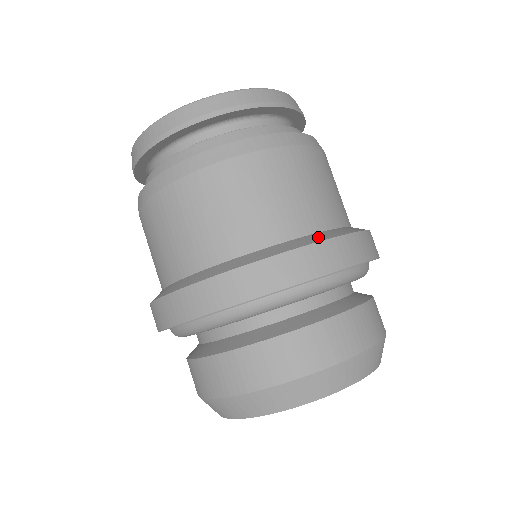
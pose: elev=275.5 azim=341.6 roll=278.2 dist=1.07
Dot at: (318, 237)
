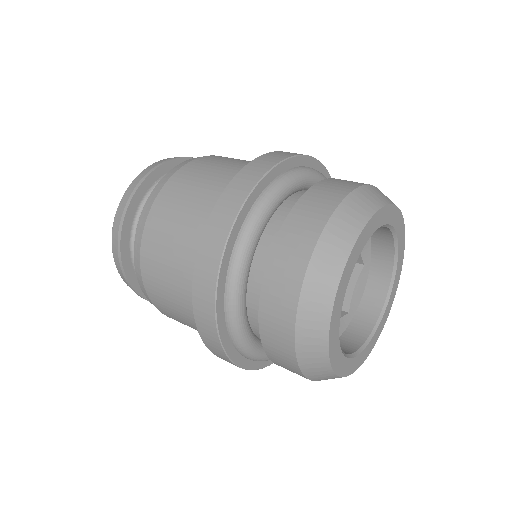
Dot at: occluded
